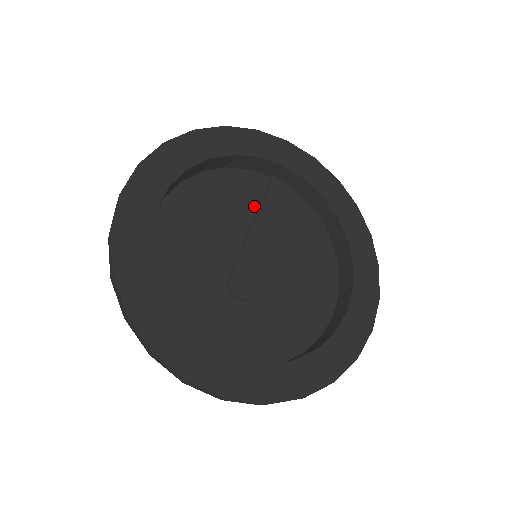
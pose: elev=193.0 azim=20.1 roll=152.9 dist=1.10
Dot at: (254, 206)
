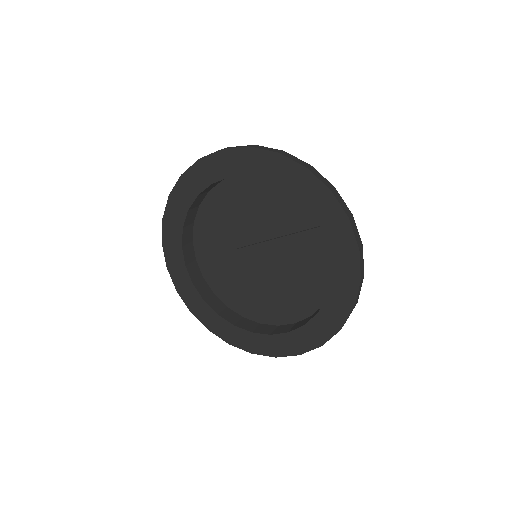
Dot at: (294, 229)
